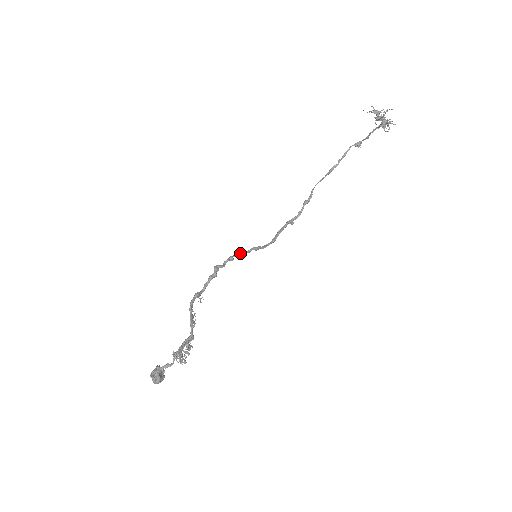
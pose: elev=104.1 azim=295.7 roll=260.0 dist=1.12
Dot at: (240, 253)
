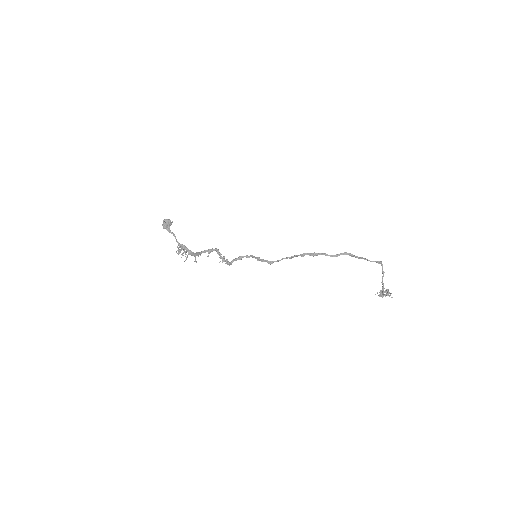
Dot at: (249, 257)
